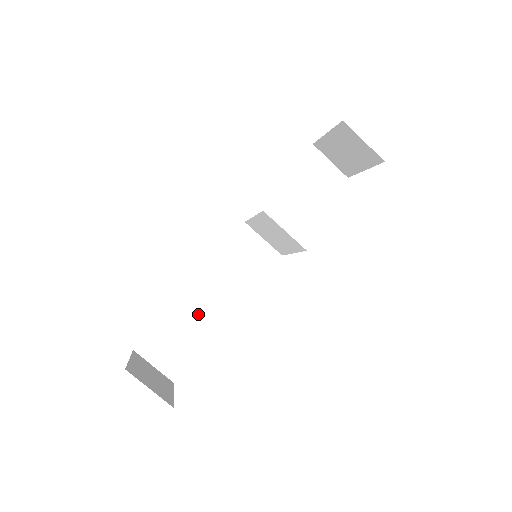
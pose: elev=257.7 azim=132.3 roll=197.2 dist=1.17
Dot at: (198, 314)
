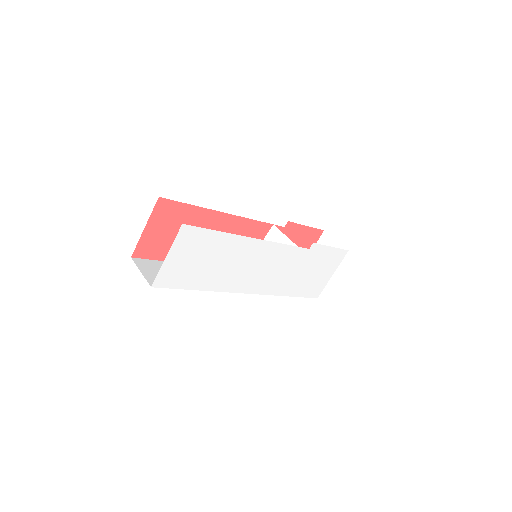
Dot at: occluded
